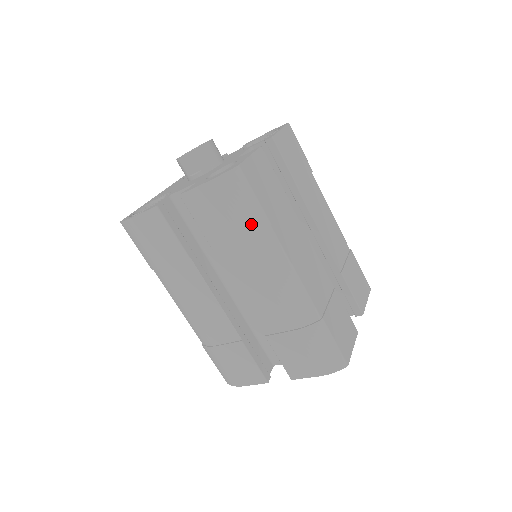
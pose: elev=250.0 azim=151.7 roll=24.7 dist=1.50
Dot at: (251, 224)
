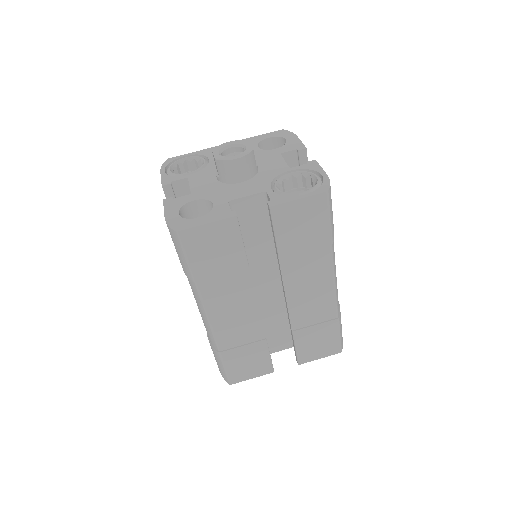
Dot at: (184, 268)
